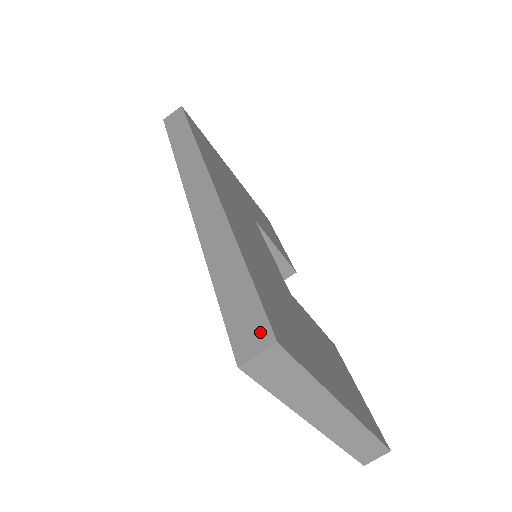
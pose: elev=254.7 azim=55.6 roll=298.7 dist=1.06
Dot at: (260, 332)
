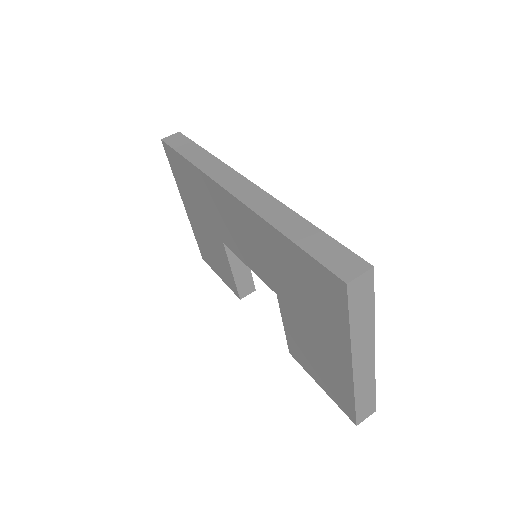
Dot at: (355, 262)
